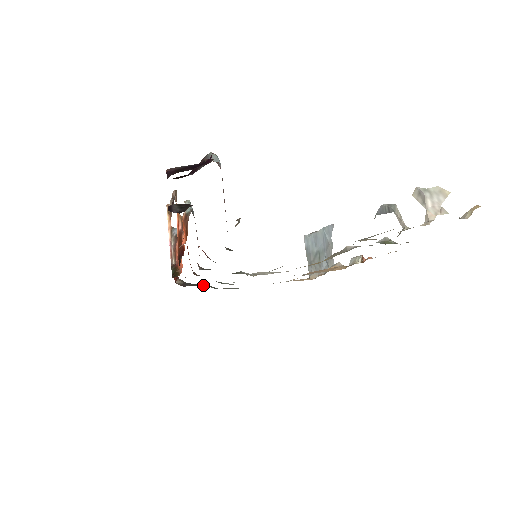
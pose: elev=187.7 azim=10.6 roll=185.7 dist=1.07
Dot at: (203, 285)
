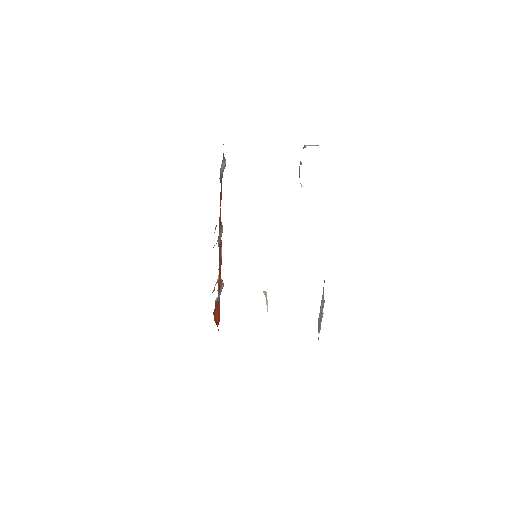
Dot at: occluded
